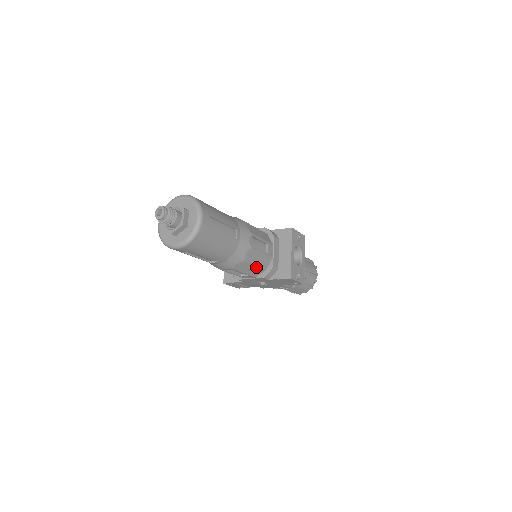
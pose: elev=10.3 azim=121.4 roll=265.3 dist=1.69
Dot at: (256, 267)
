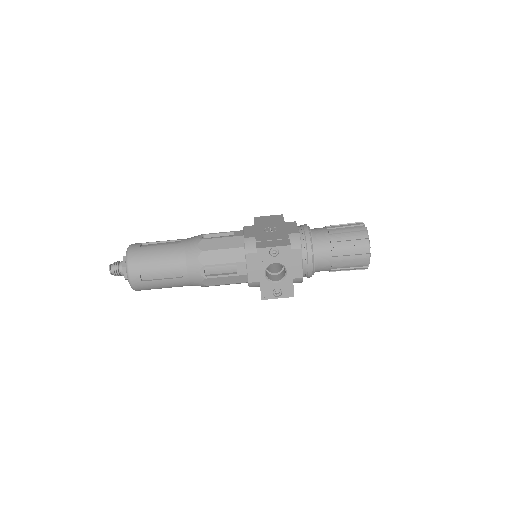
Dot at: (231, 283)
